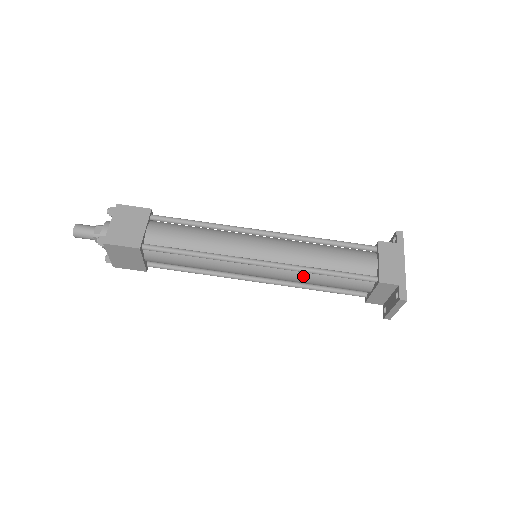
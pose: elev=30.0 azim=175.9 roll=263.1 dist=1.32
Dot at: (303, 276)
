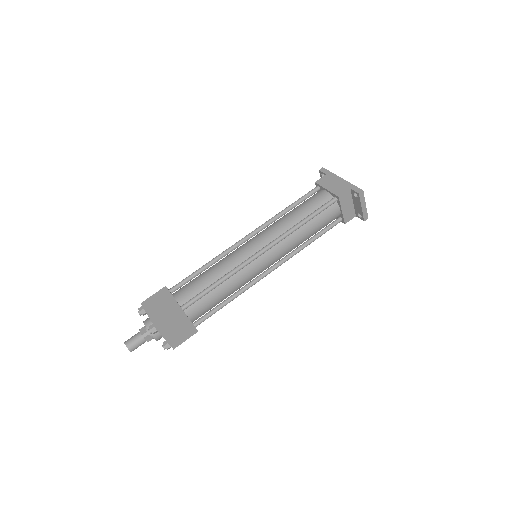
Dot at: (294, 237)
